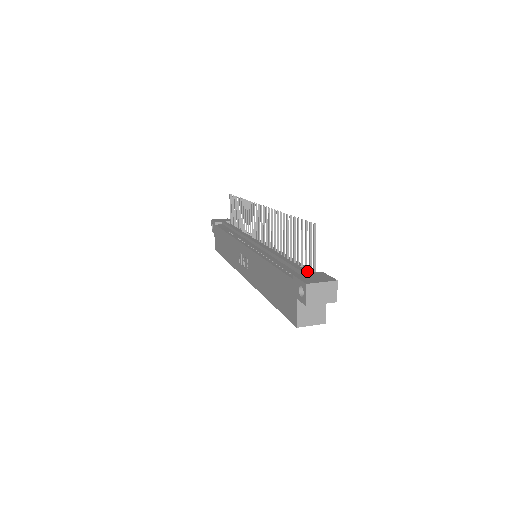
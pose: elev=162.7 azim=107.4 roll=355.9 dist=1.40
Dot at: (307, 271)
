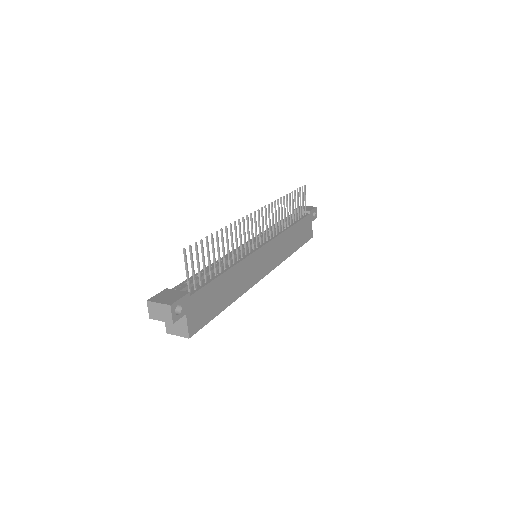
Dot at: (182, 288)
